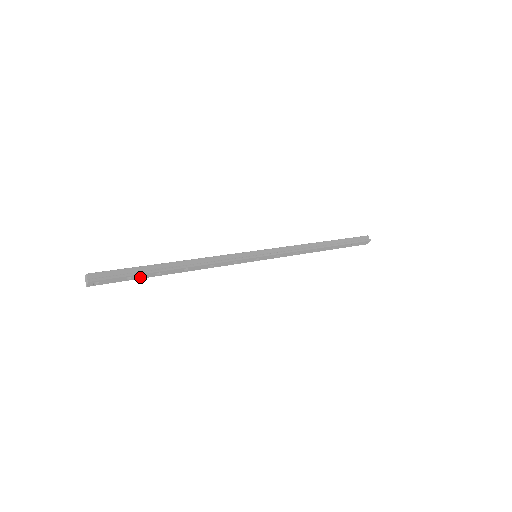
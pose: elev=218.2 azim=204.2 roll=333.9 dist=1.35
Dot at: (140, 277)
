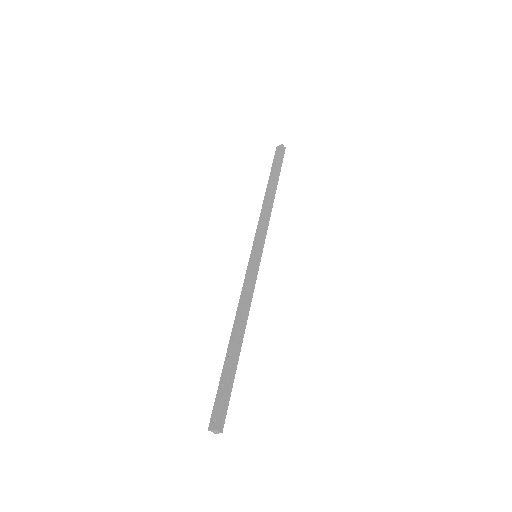
Dot at: occluded
